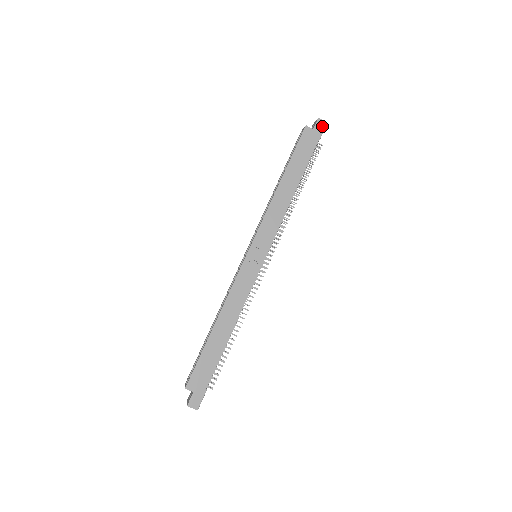
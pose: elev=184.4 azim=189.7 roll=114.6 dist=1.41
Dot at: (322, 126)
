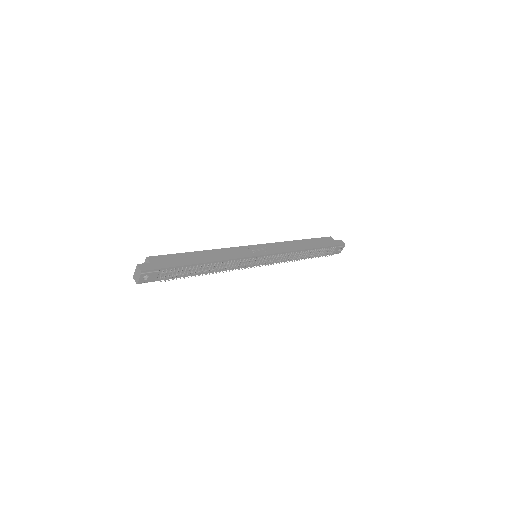
Dot at: (341, 243)
